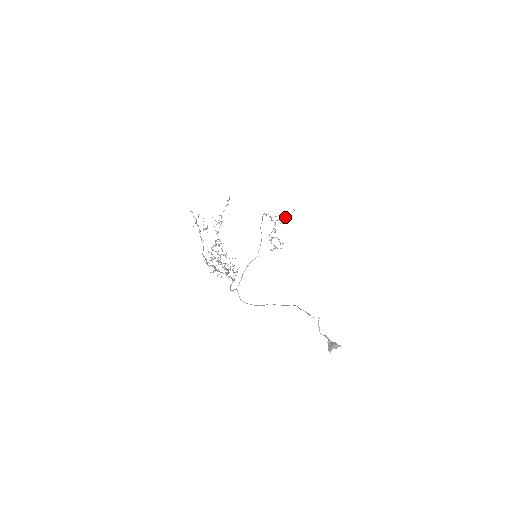
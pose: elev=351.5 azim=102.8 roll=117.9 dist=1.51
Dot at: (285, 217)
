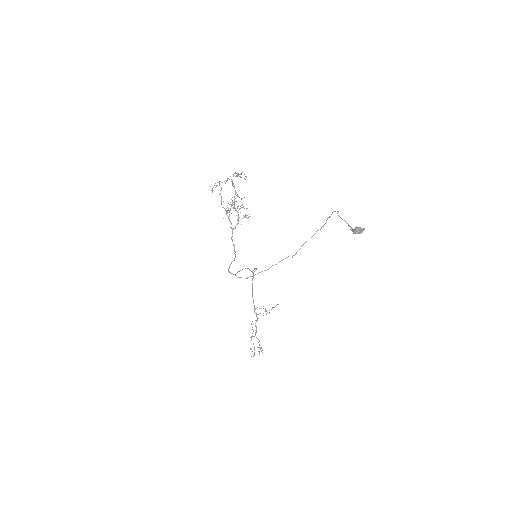
Dot at: occluded
